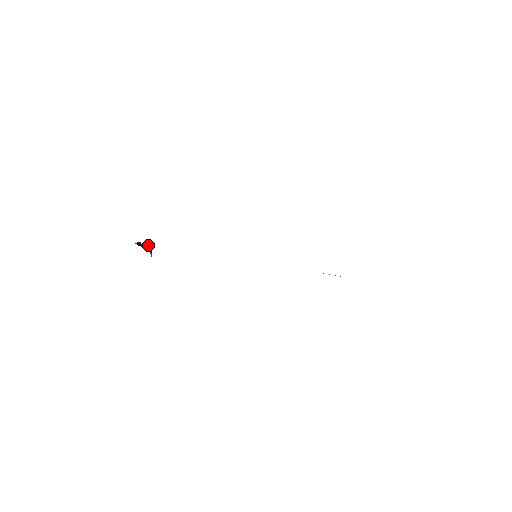
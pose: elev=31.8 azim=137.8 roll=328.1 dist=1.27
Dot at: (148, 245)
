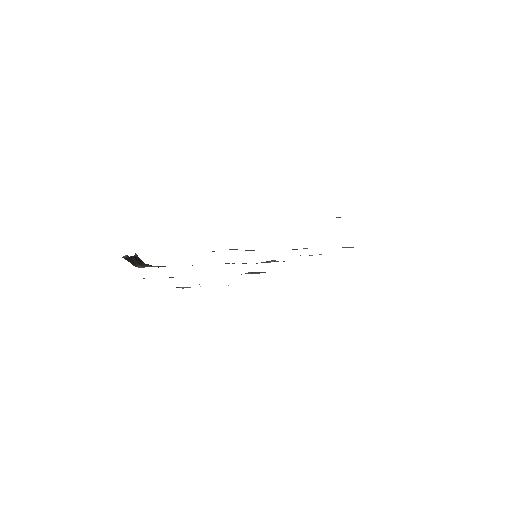
Dot at: (138, 257)
